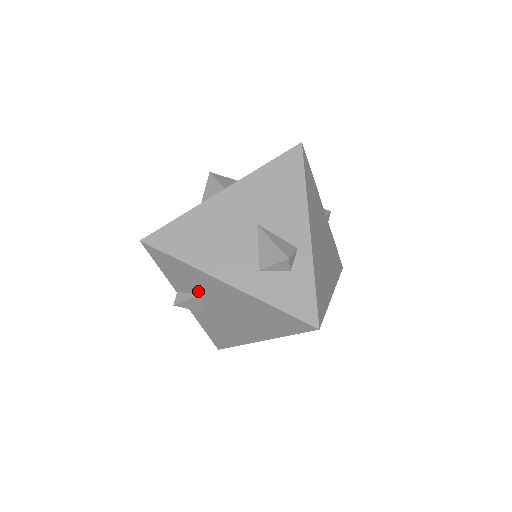
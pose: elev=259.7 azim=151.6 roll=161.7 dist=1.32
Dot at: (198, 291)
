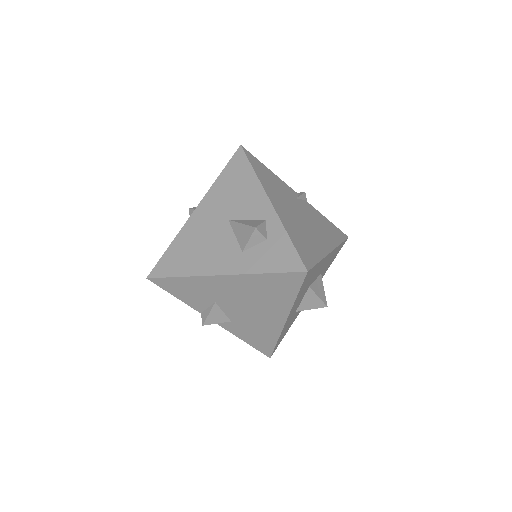
Dot at: (211, 300)
